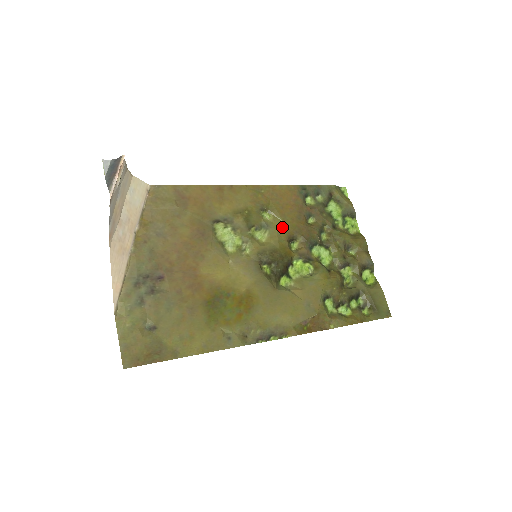
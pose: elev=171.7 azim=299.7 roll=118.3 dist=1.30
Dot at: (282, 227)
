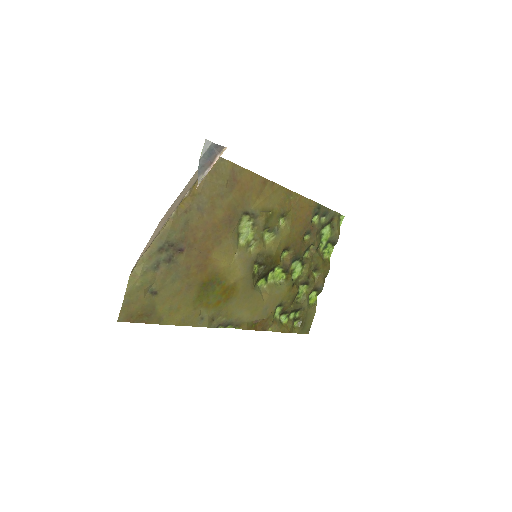
Dot at: (286, 237)
